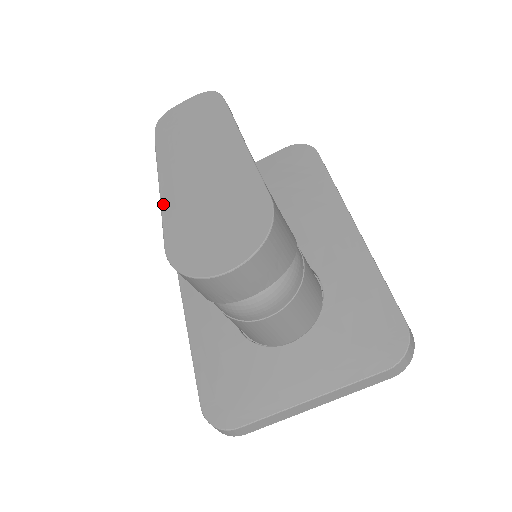
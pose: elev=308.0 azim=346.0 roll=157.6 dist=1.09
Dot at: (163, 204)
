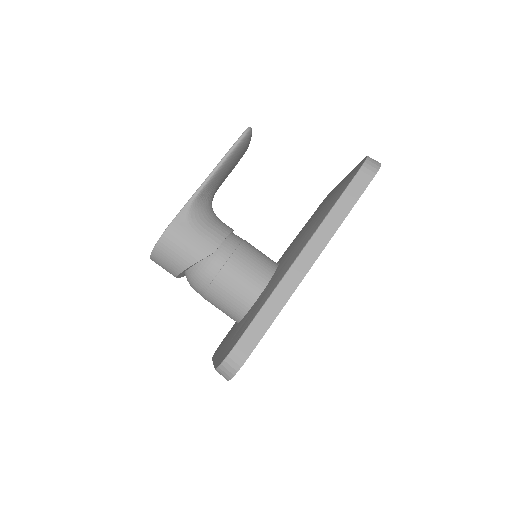
Dot at: occluded
